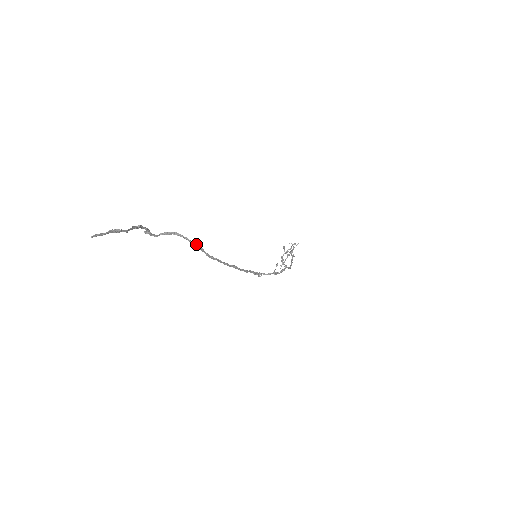
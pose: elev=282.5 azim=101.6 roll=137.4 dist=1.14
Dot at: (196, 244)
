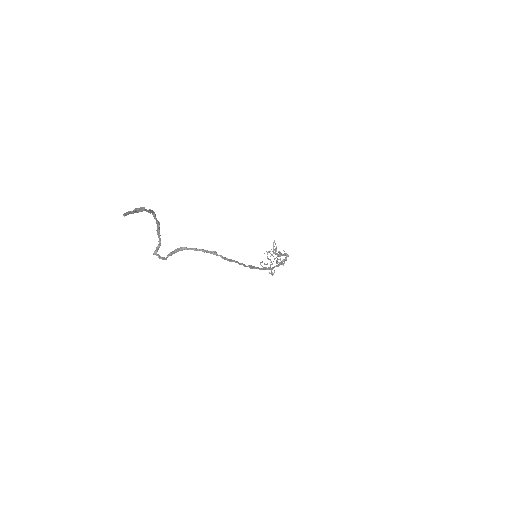
Dot at: (206, 250)
